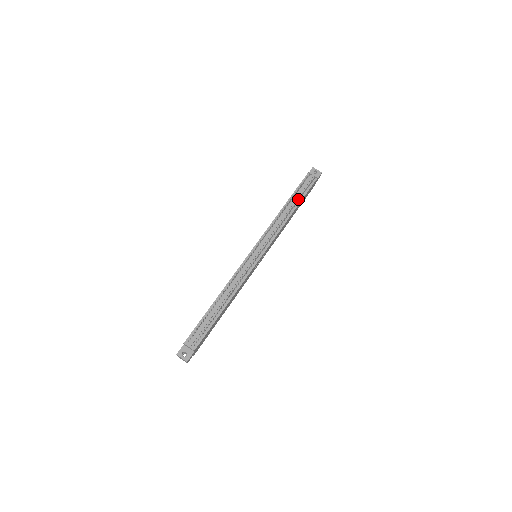
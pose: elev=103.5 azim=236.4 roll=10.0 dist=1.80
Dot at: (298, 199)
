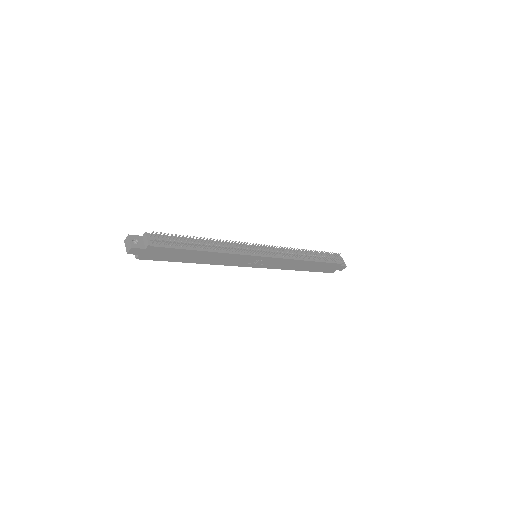
Dot at: (320, 258)
